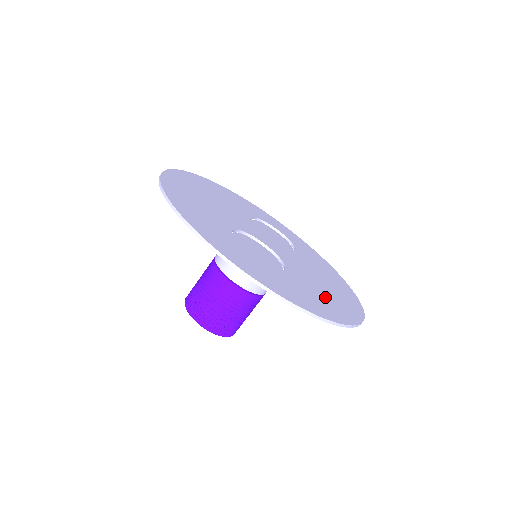
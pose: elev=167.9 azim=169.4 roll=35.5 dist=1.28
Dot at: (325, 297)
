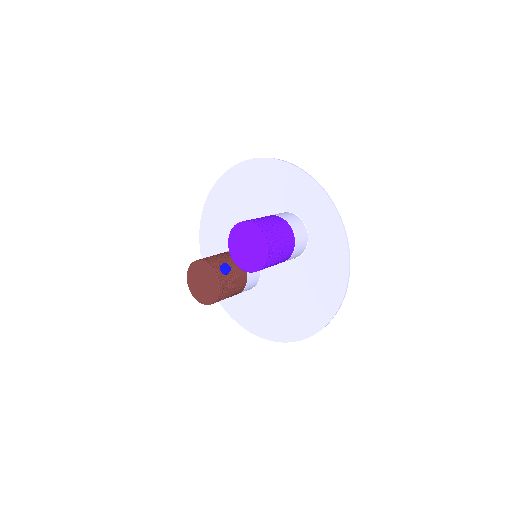
Dot at: (316, 289)
